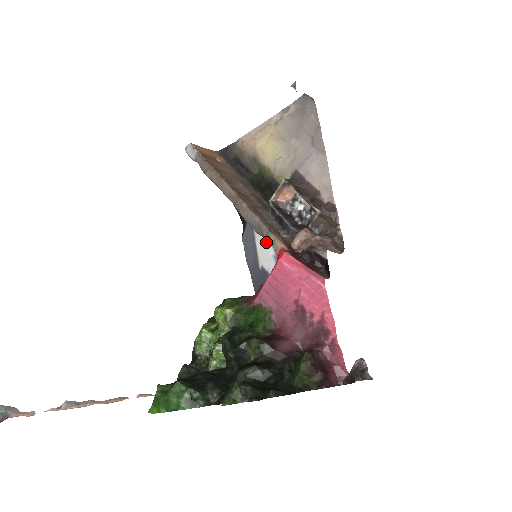
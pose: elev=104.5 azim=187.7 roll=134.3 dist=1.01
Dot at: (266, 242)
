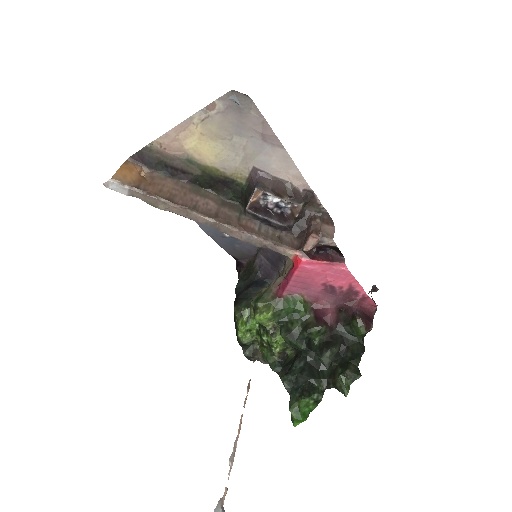
Dot at: occluded
